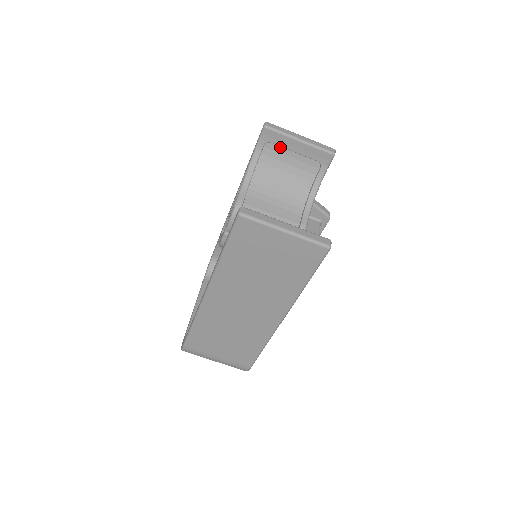
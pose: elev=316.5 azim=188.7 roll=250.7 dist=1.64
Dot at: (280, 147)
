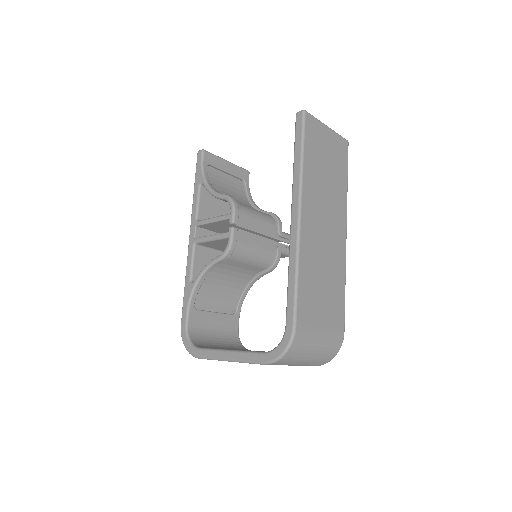
Dot at: (215, 170)
